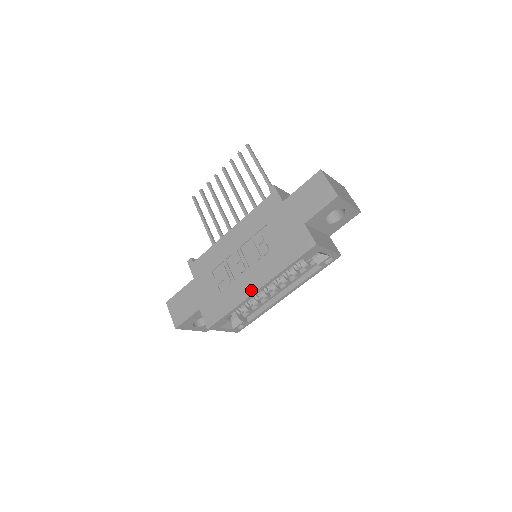
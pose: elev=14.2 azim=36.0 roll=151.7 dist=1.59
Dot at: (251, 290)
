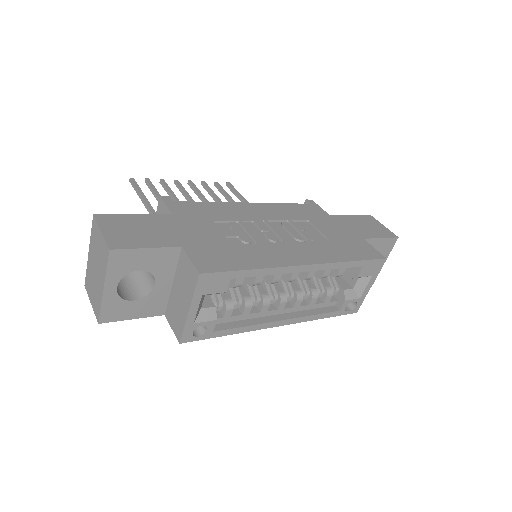
Dot at: (294, 261)
